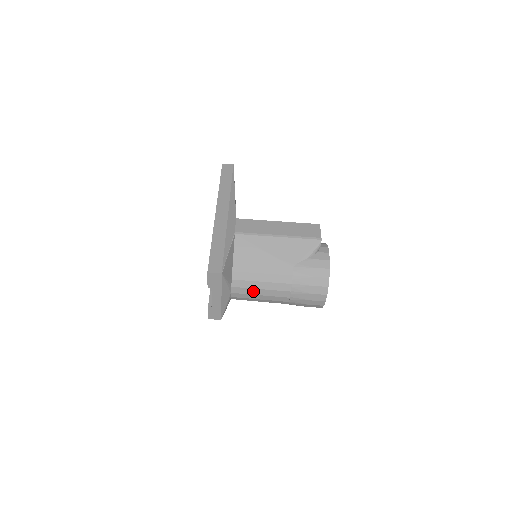
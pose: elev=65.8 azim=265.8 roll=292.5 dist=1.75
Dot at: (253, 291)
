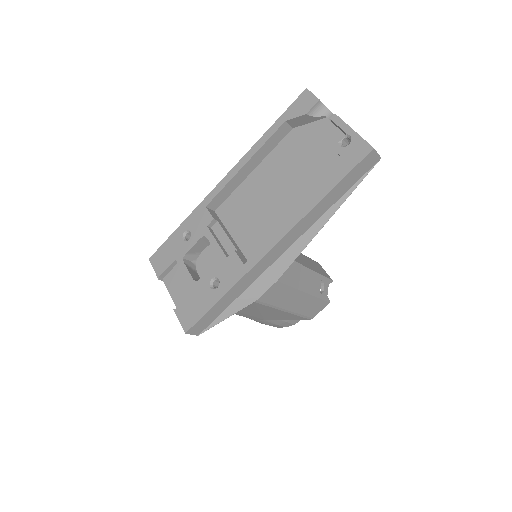
Dot at: occluded
